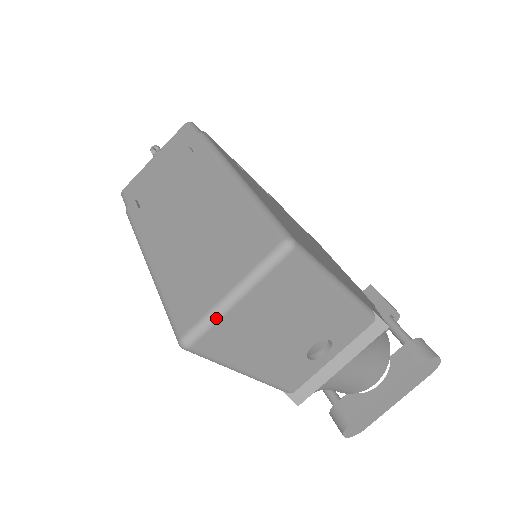
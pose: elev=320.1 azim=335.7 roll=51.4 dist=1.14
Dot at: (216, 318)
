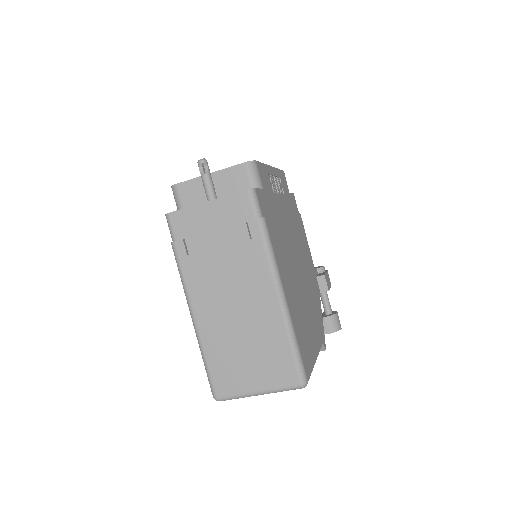
Dot at: occluded
